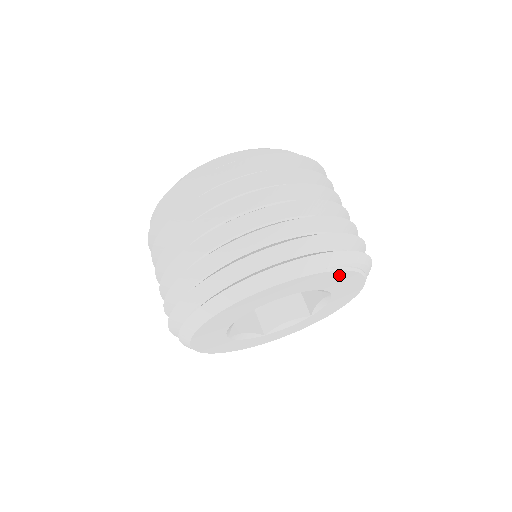
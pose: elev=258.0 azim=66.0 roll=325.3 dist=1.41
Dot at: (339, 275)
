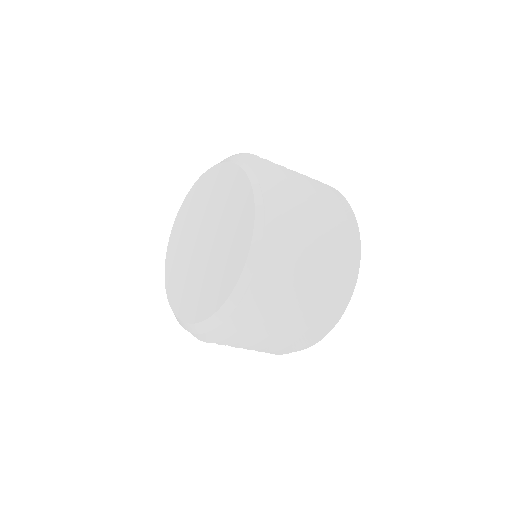
Dot at: occluded
